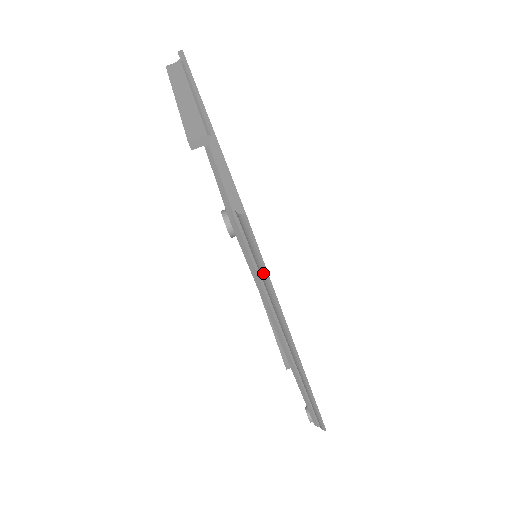
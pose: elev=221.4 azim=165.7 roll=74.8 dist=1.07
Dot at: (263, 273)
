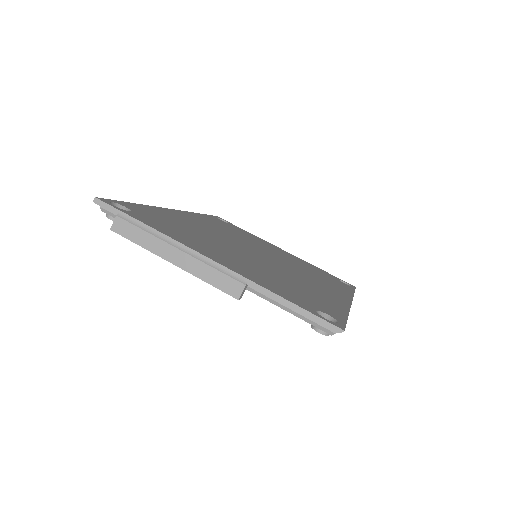
Dot at: occluded
